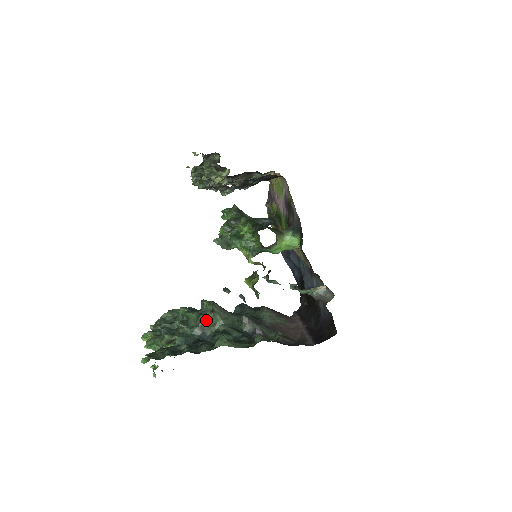
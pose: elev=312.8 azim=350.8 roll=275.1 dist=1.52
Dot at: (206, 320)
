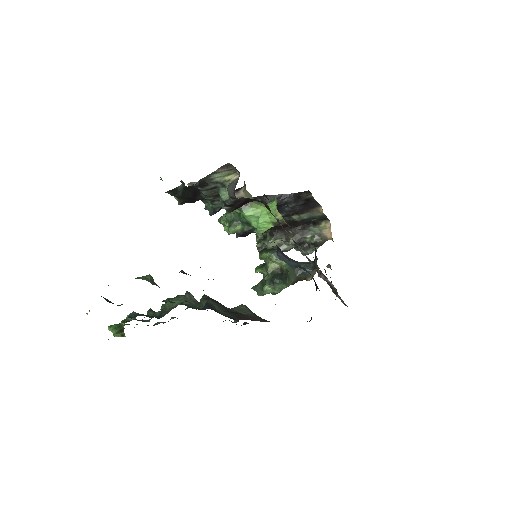
Dot at: occluded
